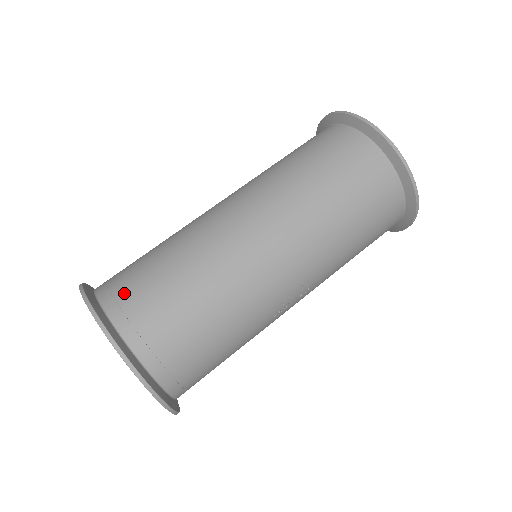
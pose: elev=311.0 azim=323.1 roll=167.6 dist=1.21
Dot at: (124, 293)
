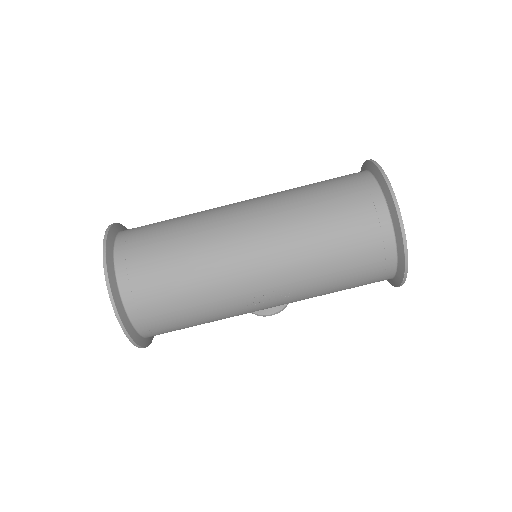
Dot at: (134, 239)
